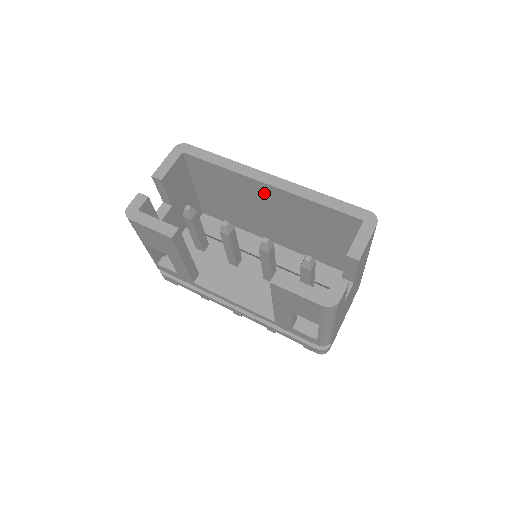
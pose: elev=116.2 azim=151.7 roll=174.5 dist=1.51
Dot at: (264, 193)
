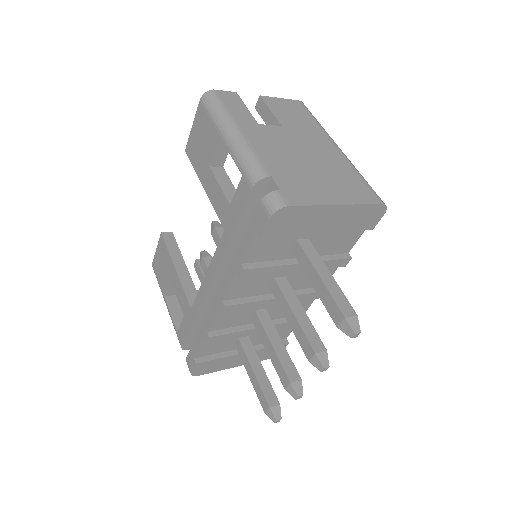
Dot at: occluded
